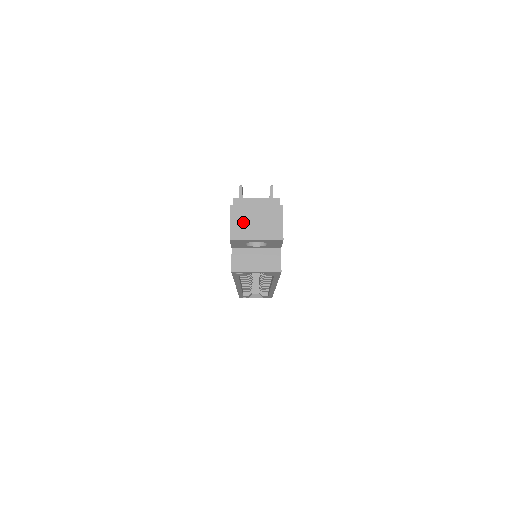
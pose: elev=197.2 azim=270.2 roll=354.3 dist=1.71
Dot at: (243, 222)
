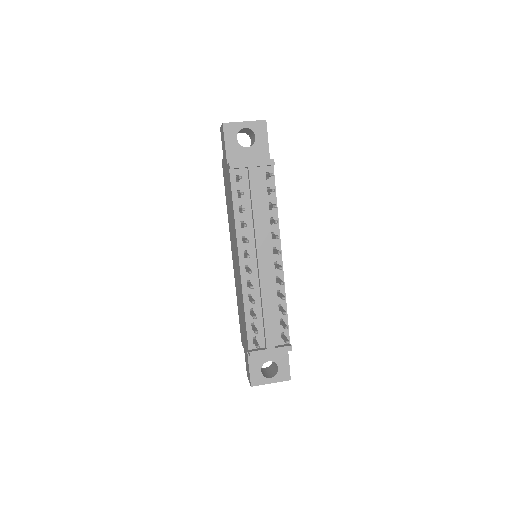
Dot at: occluded
